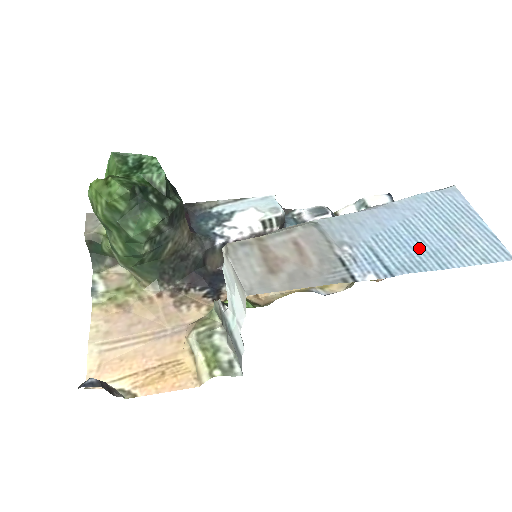
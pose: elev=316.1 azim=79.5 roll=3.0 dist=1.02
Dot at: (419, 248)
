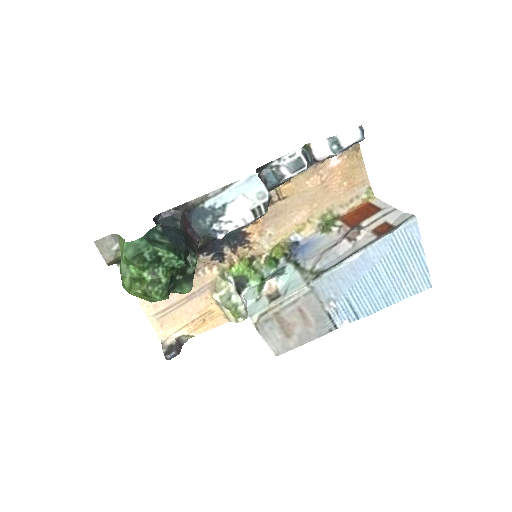
Dot at: (378, 293)
